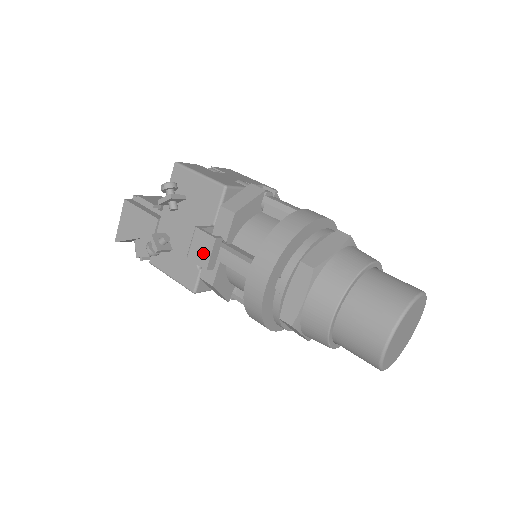
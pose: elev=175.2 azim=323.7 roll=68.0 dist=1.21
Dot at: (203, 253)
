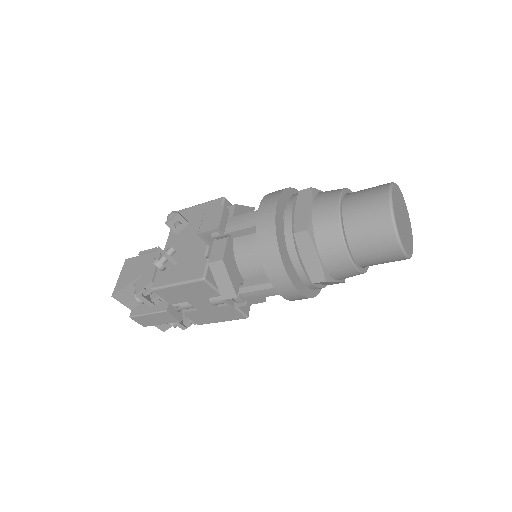
Dot at: (214, 220)
